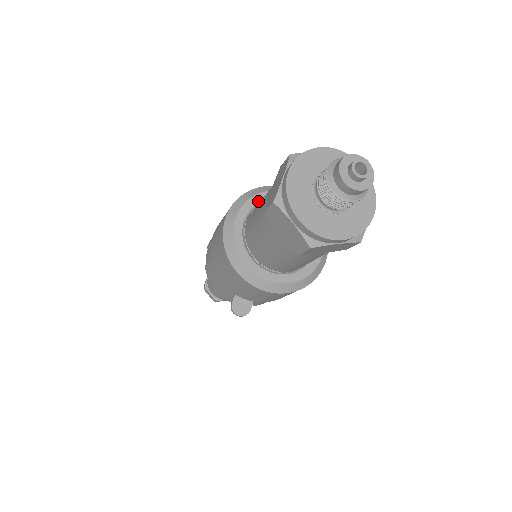
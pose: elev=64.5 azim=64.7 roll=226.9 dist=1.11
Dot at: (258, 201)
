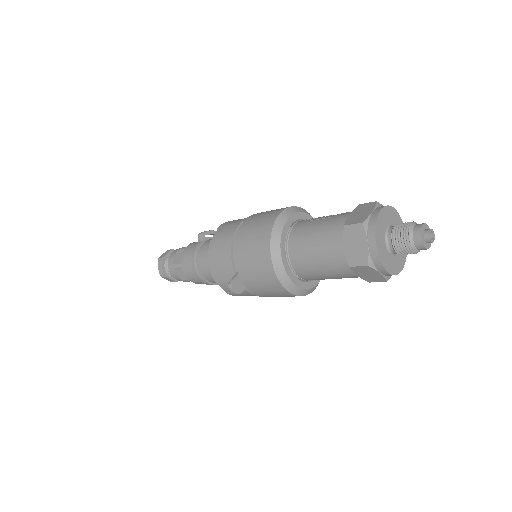
Dot at: (303, 217)
